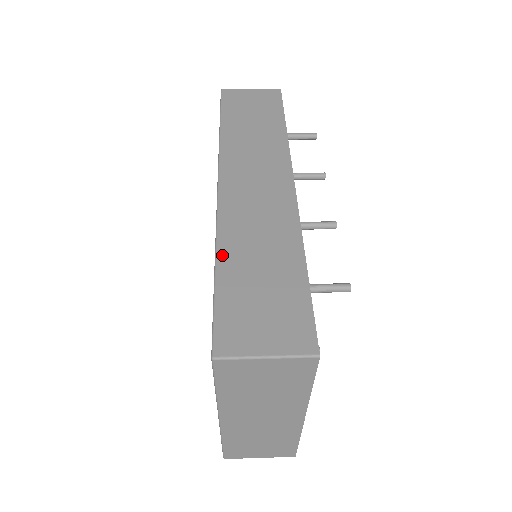
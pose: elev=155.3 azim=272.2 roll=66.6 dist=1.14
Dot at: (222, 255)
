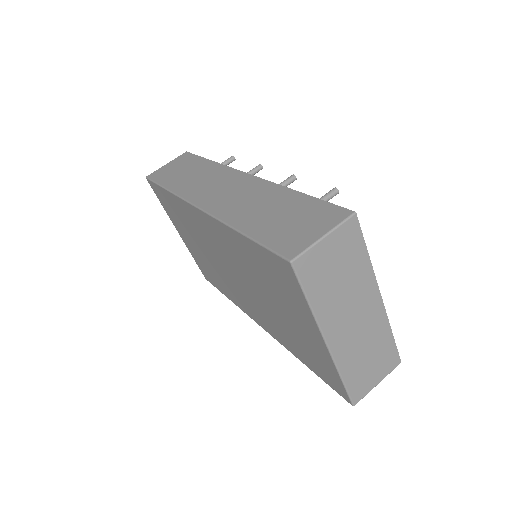
Dot at: (239, 226)
